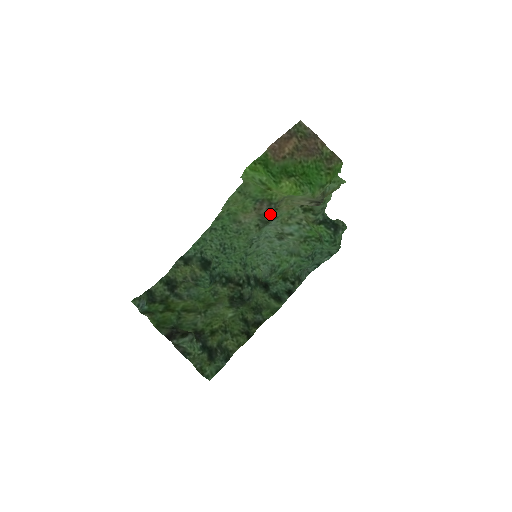
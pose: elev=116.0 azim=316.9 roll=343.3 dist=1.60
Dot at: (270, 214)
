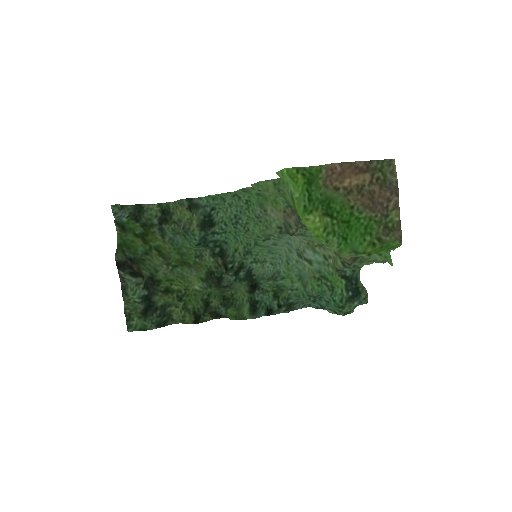
Dot at: (297, 228)
